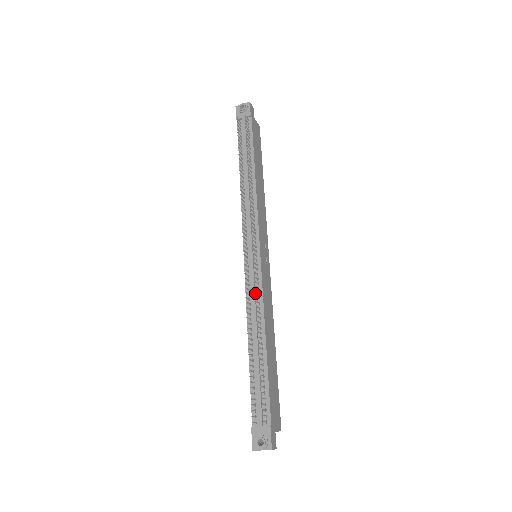
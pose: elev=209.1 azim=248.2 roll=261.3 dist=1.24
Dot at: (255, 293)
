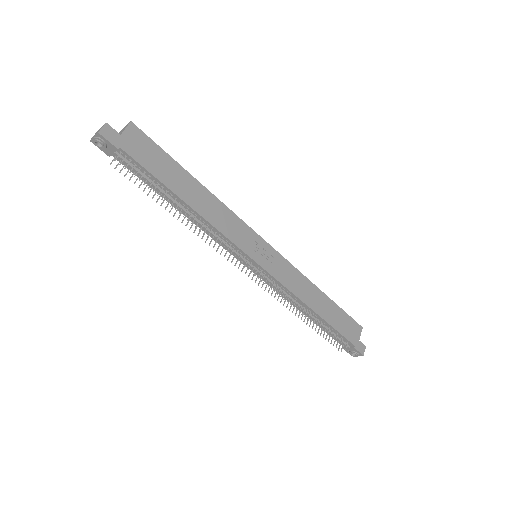
Dot at: (281, 290)
